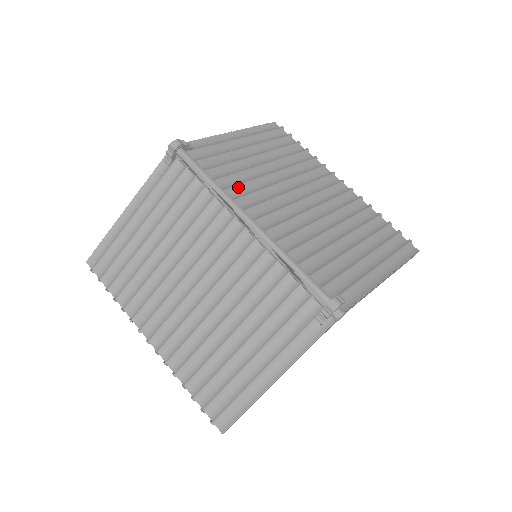
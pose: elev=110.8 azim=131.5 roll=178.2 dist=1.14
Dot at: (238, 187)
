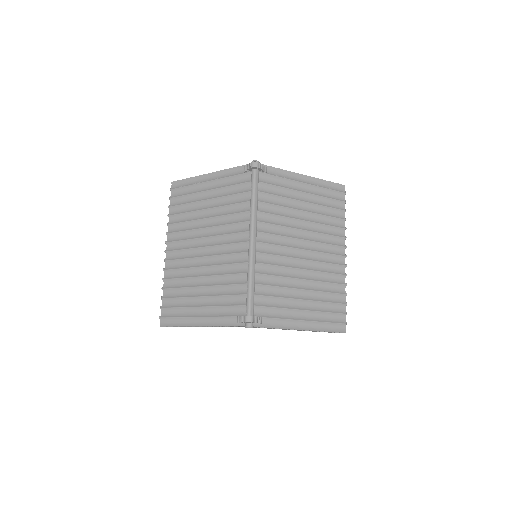
Dot at: (269, 215)
